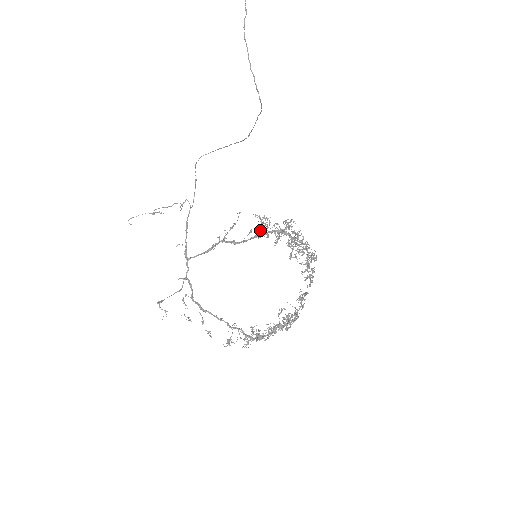
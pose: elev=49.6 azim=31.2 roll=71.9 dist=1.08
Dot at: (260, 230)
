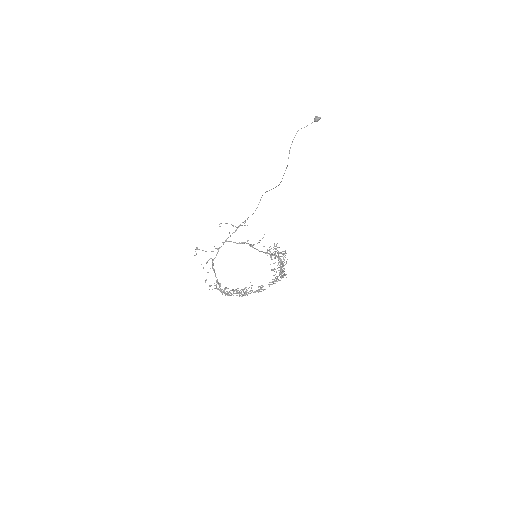
Dot at: (269, 249)
